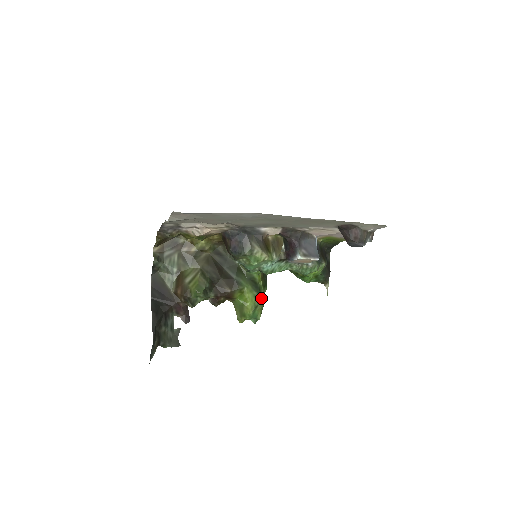
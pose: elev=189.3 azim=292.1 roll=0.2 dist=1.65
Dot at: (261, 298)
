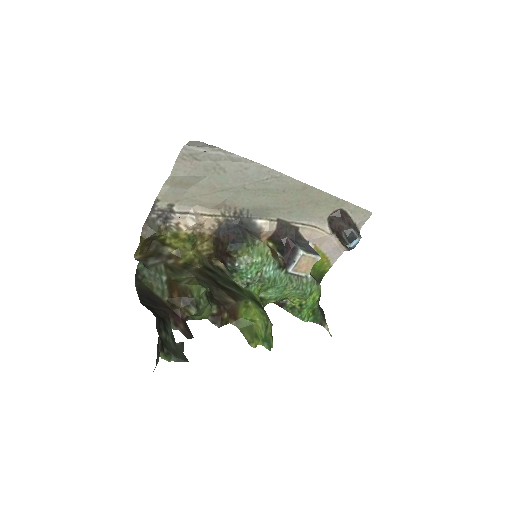
Dot at: occluded
